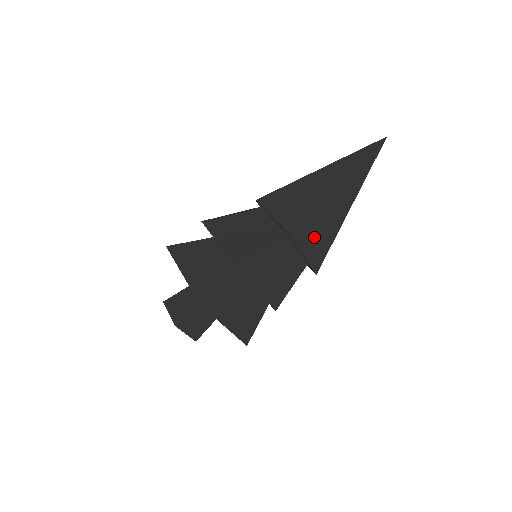
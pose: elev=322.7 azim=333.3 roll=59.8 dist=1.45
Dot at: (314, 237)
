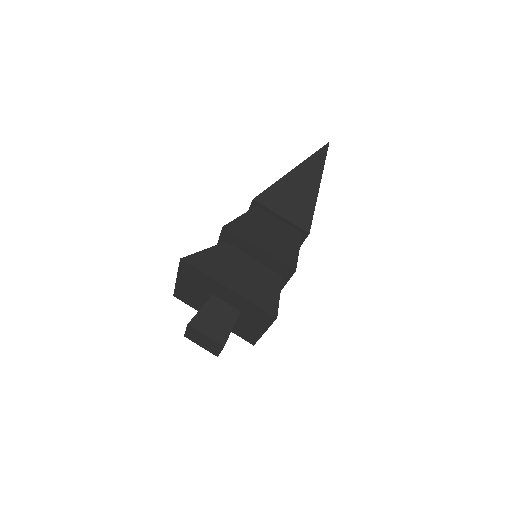
Dot at: occluded
